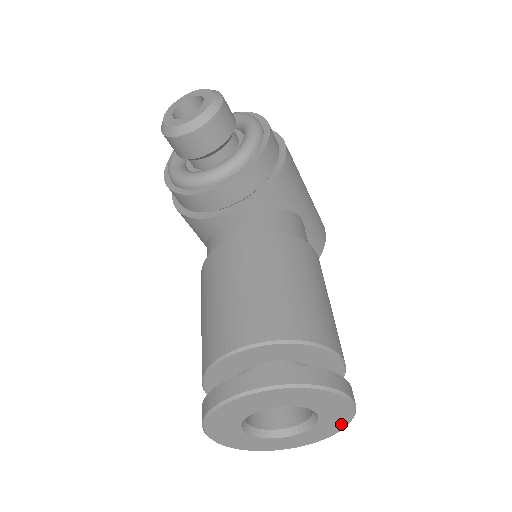
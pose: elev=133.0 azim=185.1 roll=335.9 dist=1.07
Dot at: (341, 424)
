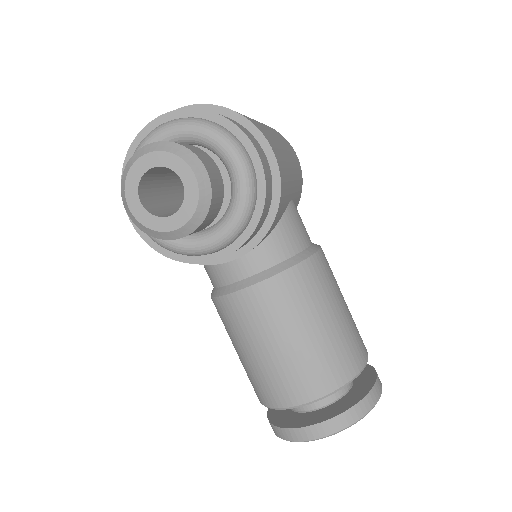
Dot at: occluded
